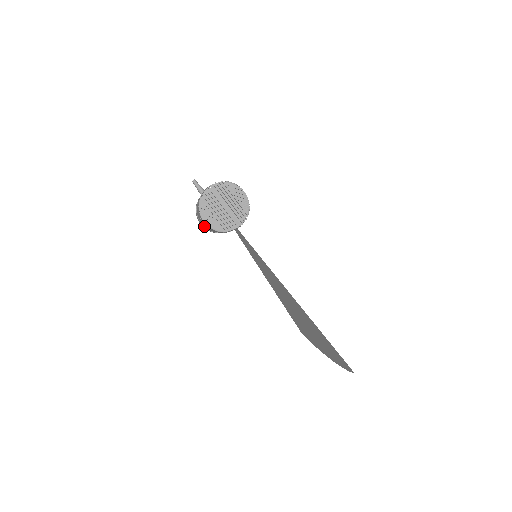
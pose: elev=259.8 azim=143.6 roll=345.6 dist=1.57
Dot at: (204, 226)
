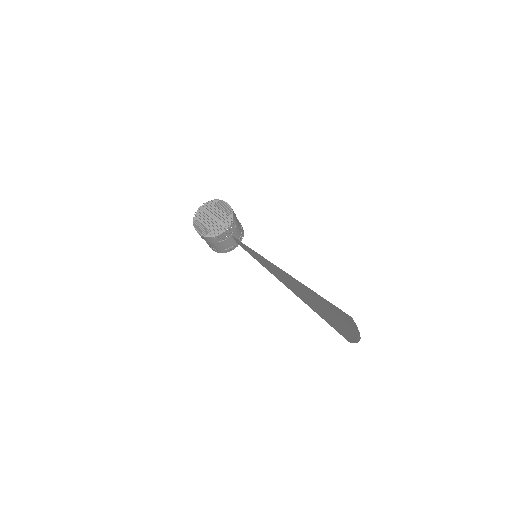
Dot at: (212, 248)
